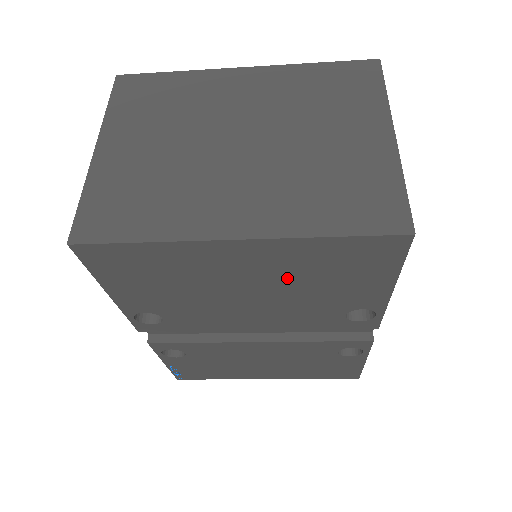
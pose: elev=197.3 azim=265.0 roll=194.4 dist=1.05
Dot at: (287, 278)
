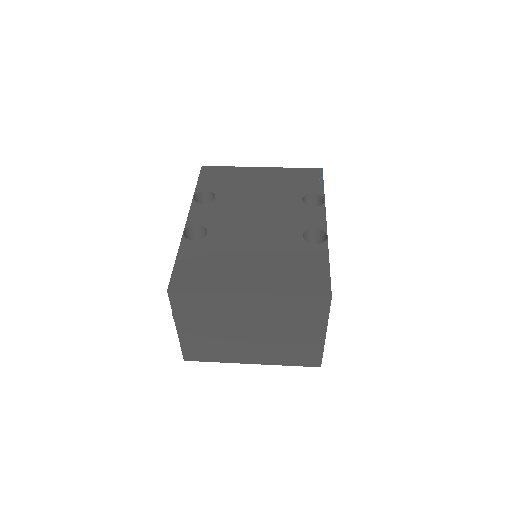
Dot at: occluded
